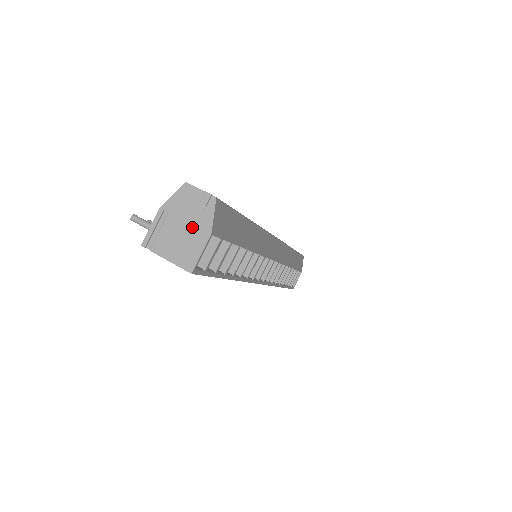
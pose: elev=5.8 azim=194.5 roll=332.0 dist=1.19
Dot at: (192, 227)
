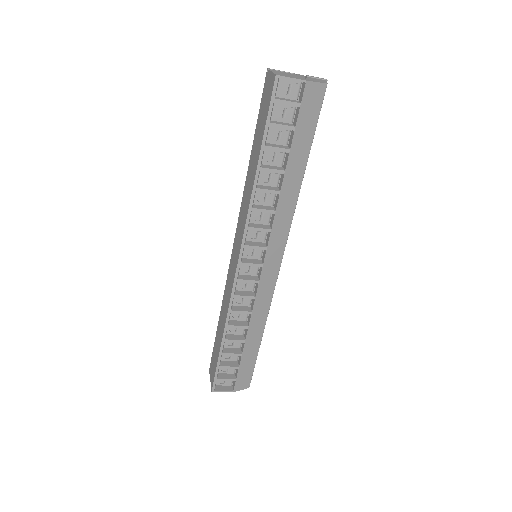
Dot at: (301, 78)
